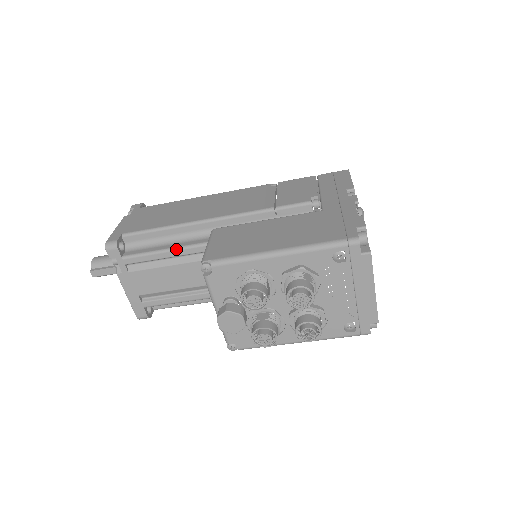
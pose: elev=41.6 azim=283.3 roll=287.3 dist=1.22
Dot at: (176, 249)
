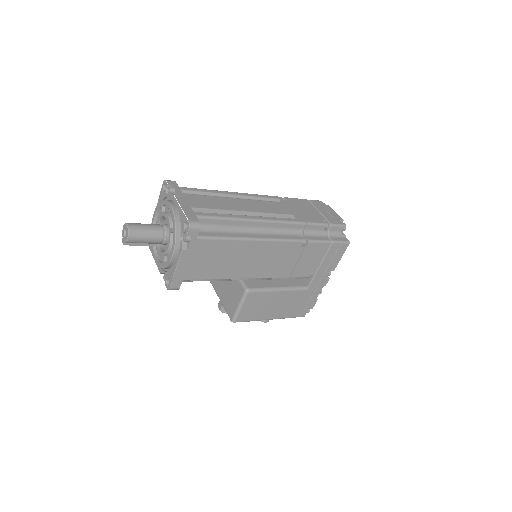
Dot at: occluded
